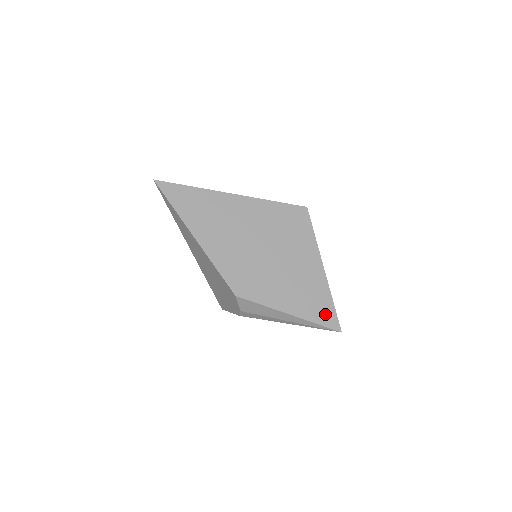
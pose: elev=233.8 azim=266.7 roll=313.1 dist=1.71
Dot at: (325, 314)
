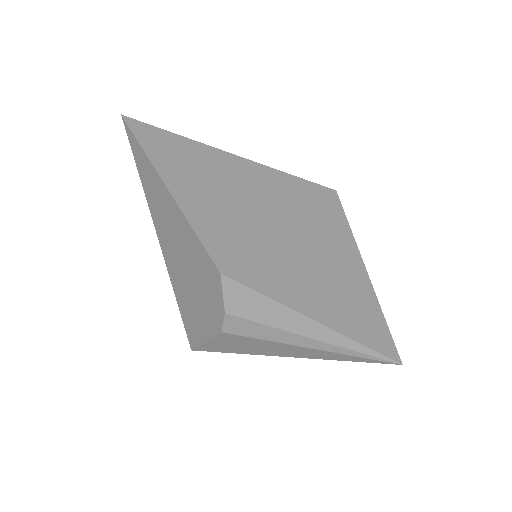
Dot at: (371, 330)
